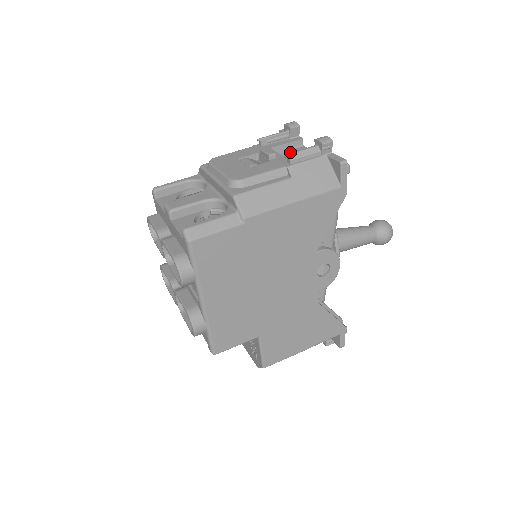
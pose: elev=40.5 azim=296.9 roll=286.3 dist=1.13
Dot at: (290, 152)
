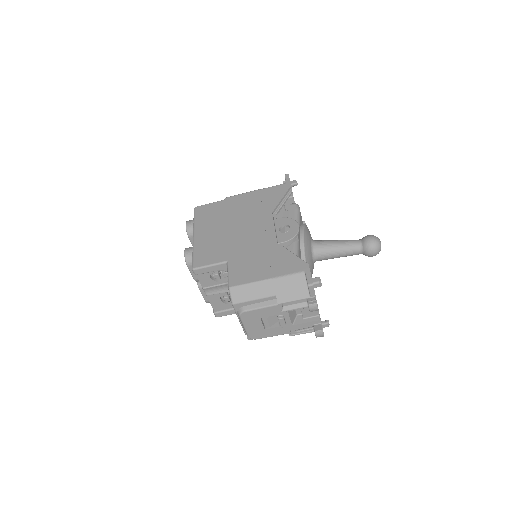
Dot at: occluded
